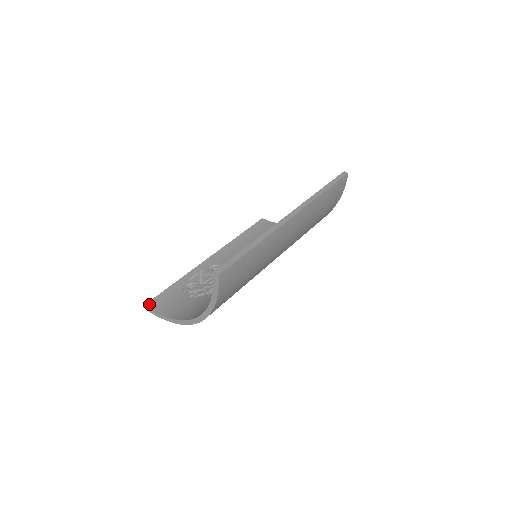
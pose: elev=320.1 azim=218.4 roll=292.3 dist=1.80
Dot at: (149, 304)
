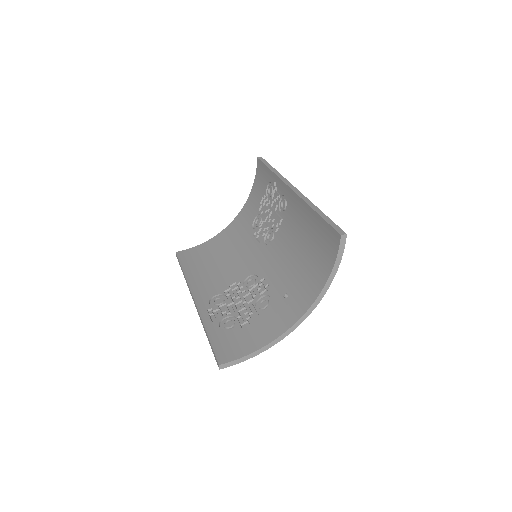
Dot at: (221, 360)
